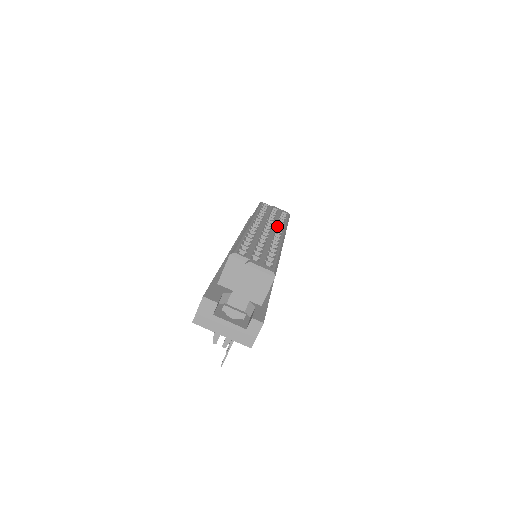
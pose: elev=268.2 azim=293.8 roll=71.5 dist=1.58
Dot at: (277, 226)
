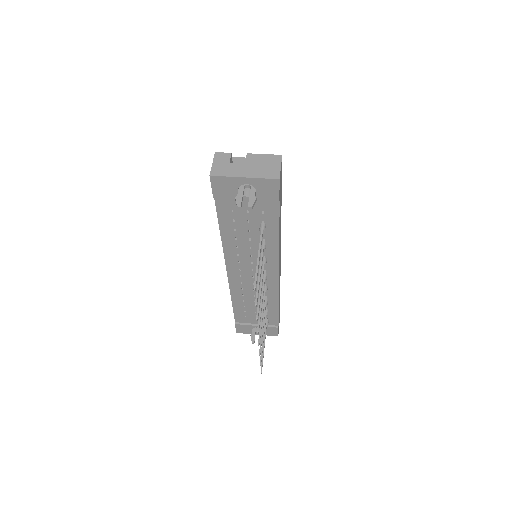
Dot at: occluded
